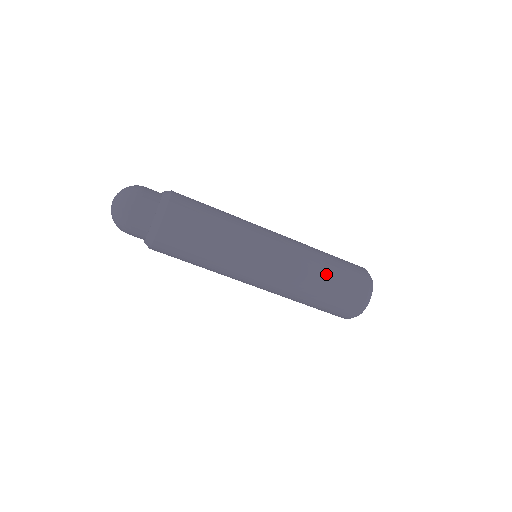
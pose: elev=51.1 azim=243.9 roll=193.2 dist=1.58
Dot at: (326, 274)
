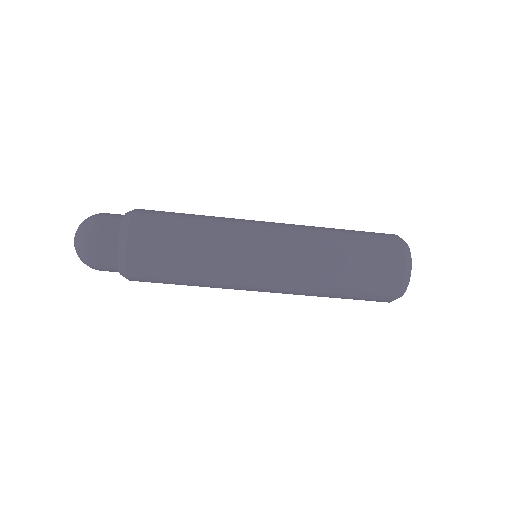
Dot at: (340, 232)
